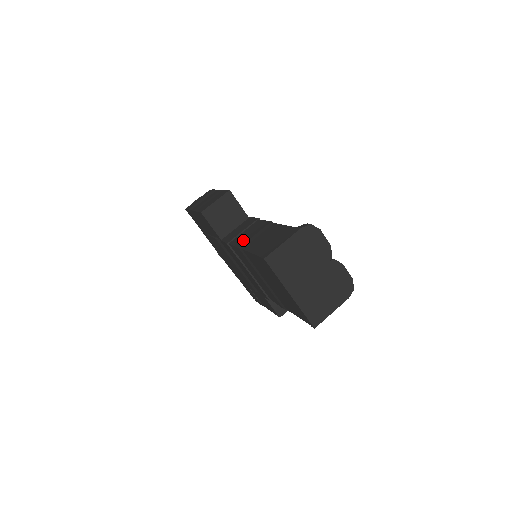
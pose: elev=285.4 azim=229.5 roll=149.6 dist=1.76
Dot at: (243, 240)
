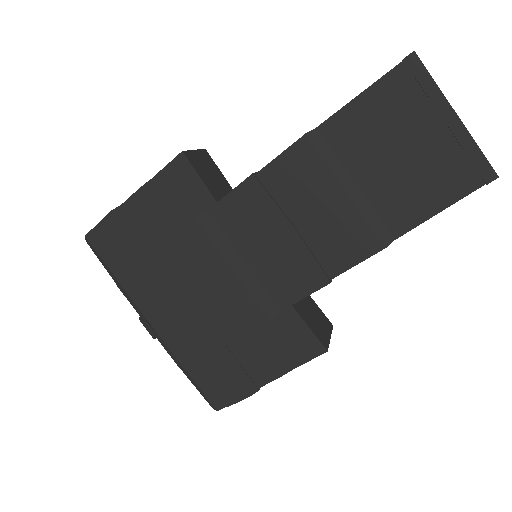
Dot at: occluded
